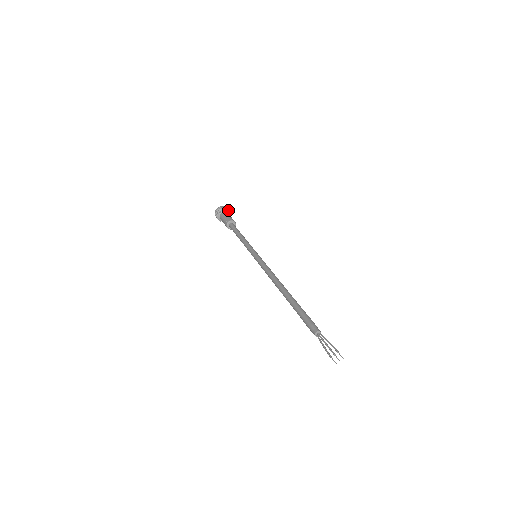
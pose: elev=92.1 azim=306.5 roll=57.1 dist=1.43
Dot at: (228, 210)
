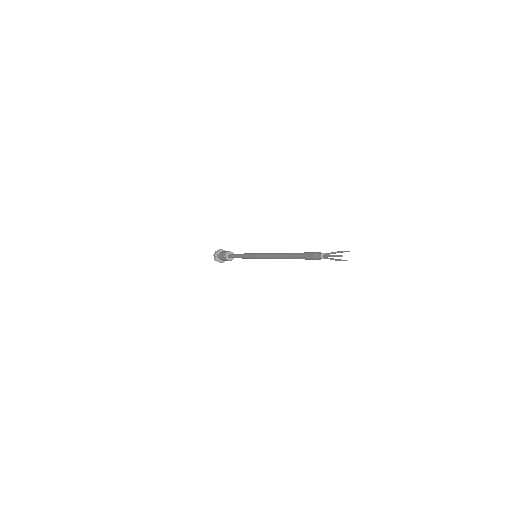
Dot at: (223, 250)
